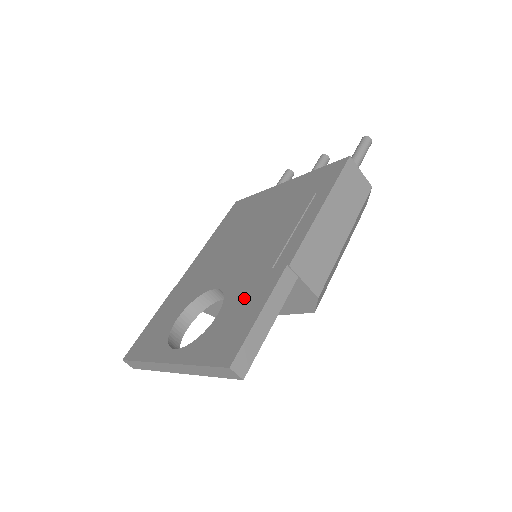
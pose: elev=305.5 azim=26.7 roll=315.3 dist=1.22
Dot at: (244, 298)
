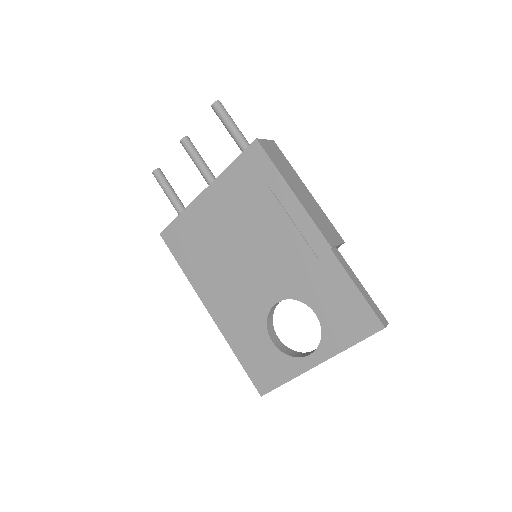
Dot at: (324, 290)
